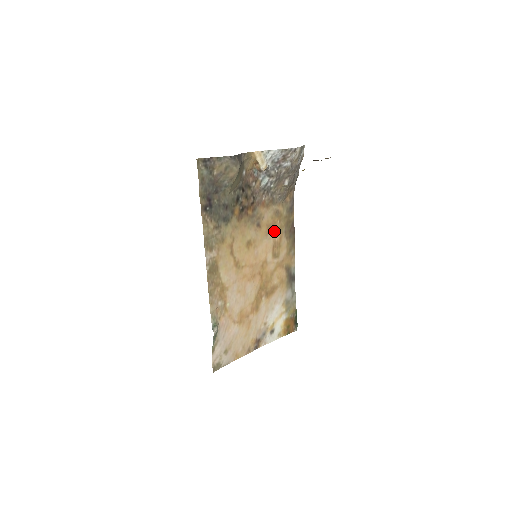
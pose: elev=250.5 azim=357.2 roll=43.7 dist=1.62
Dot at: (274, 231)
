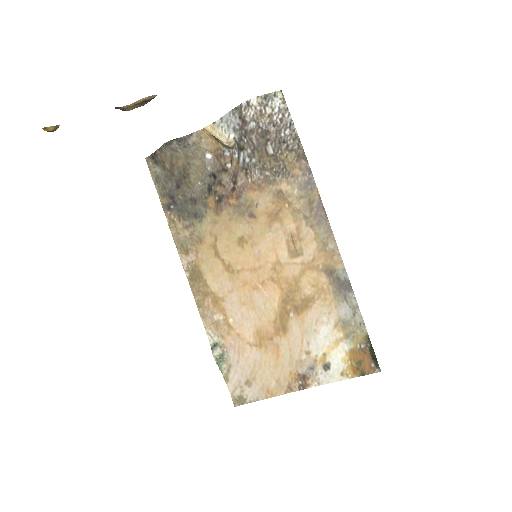
Dot at: (283, 220)
